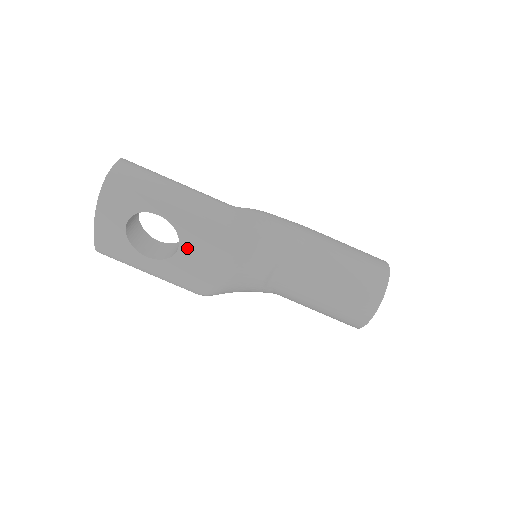
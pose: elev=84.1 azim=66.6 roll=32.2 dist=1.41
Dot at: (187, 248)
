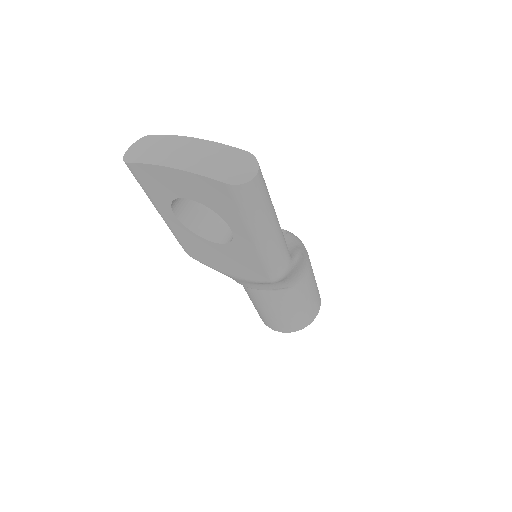
Dot at: (221, 249)
